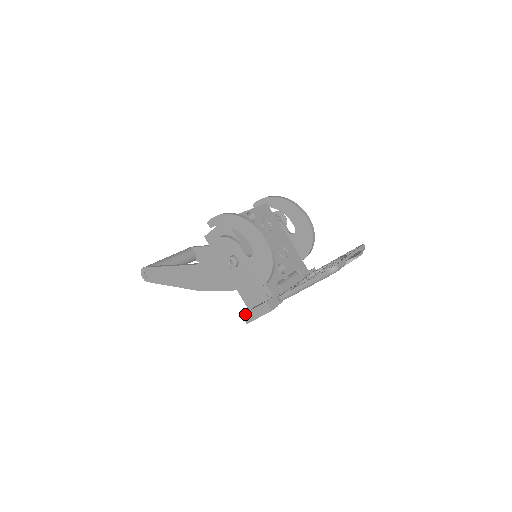
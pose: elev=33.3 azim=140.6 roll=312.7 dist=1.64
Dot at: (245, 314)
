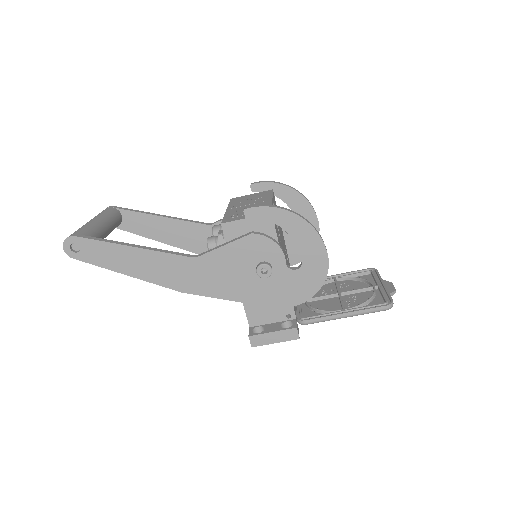
Dot at: (256, 336)
